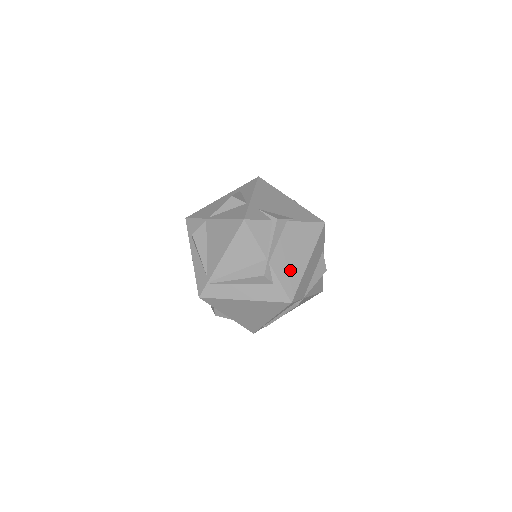
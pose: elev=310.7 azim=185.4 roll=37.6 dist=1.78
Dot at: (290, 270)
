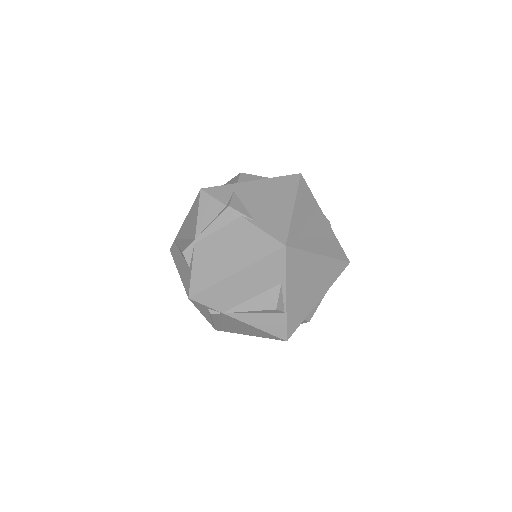
Dot at: (209, 266)
